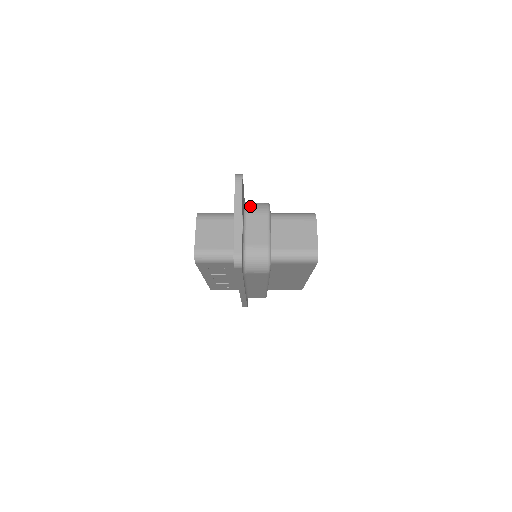
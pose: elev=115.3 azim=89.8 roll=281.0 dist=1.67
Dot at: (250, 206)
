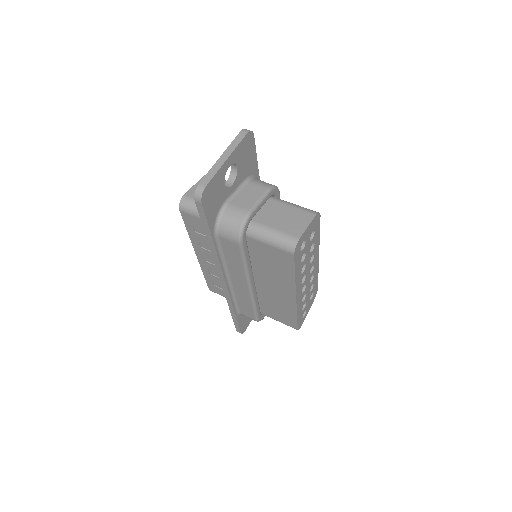
Dot at: (256, 179)
